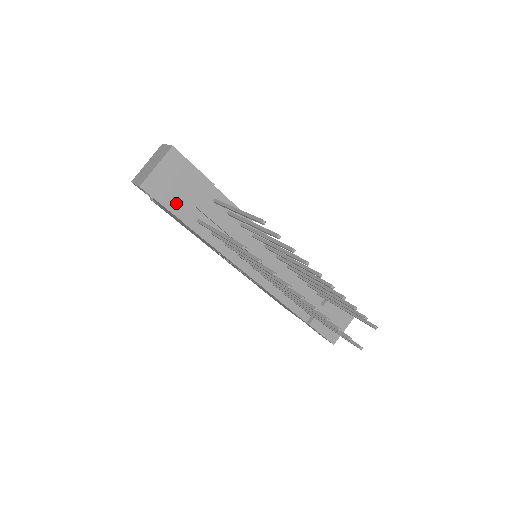
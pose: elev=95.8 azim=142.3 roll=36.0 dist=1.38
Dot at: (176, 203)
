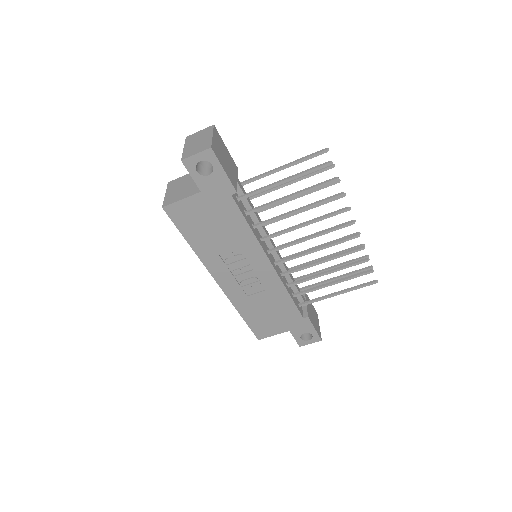
Dot at: (229, 173)
